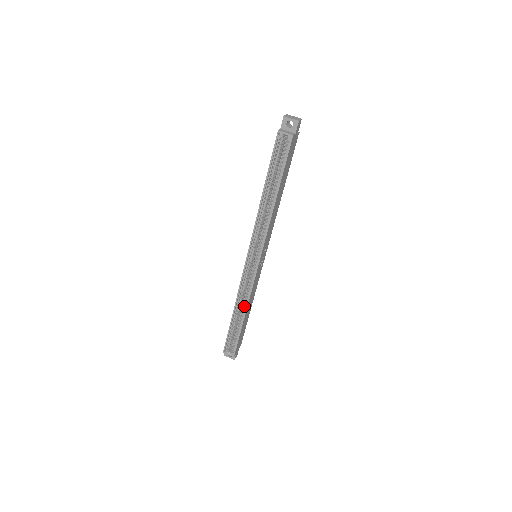
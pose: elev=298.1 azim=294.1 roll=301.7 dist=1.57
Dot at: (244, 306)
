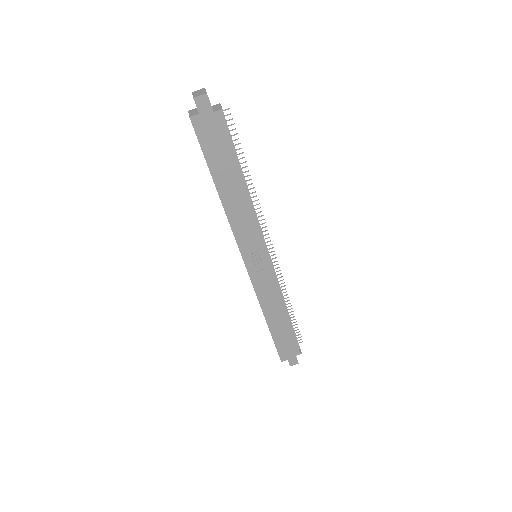
Dot at: (264, 309)
